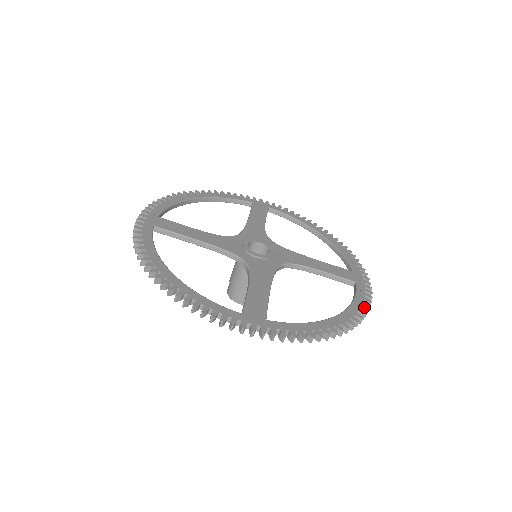
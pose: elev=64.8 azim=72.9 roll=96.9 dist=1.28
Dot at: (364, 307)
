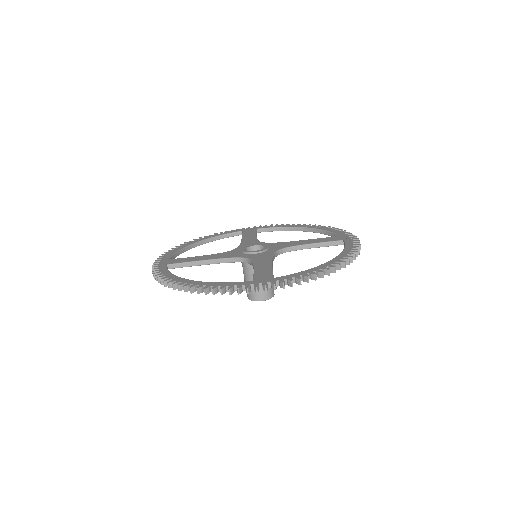
Dot at: (354, 249)
